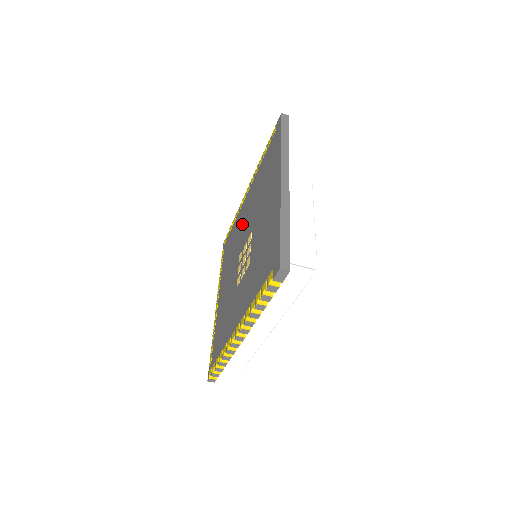
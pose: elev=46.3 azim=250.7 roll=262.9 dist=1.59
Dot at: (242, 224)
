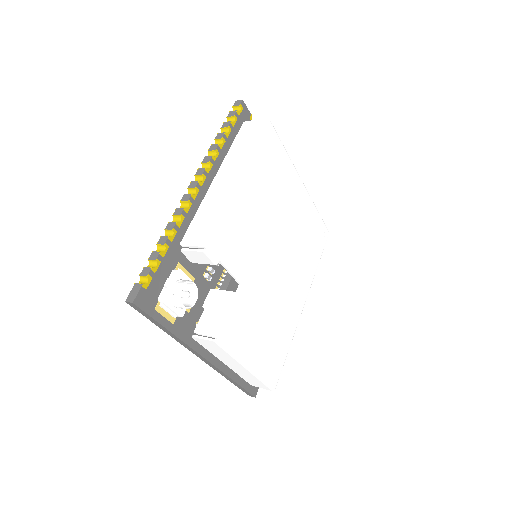
Dot at: occluded
